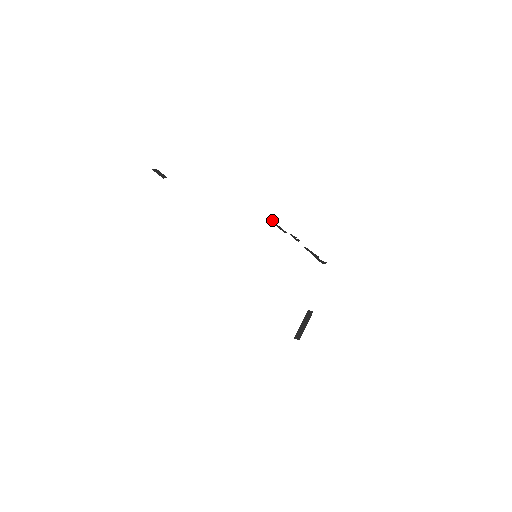
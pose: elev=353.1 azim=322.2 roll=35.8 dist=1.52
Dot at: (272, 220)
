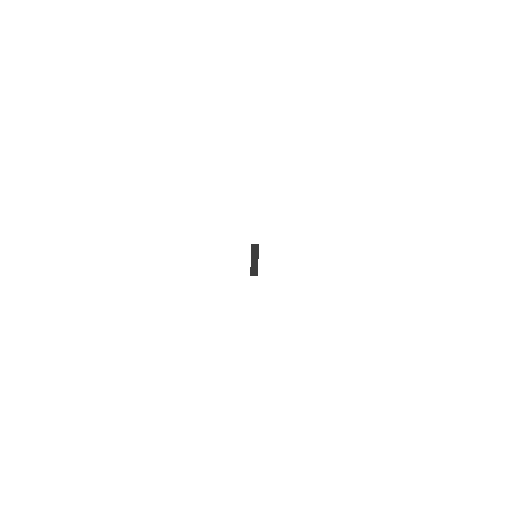
Dot at: occluded
